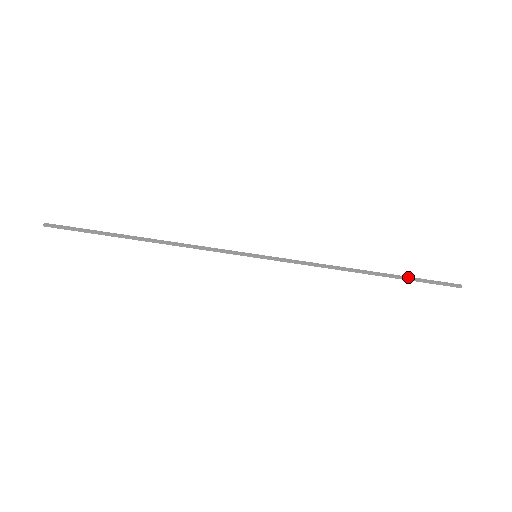
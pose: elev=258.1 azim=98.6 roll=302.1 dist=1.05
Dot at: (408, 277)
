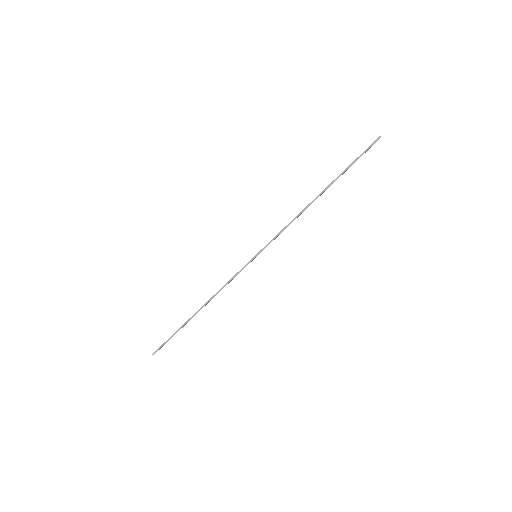
Dot at: (344, 170)
